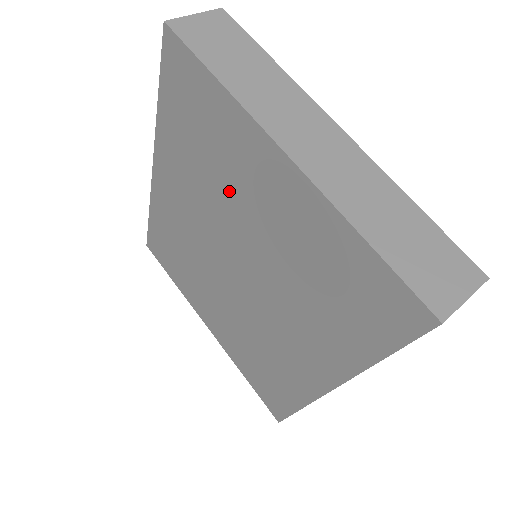
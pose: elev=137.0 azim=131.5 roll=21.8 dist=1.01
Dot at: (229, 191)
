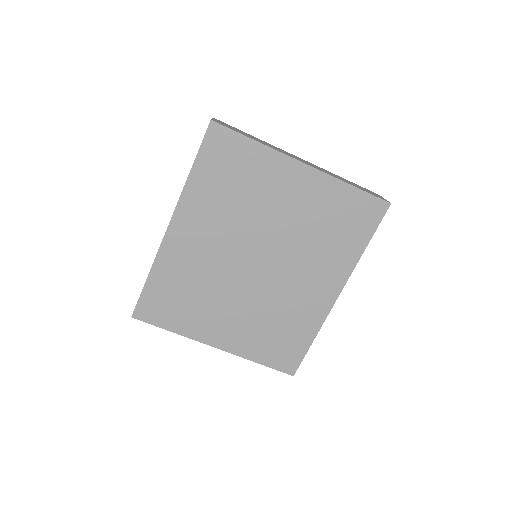
Dot at: (258, 205)
